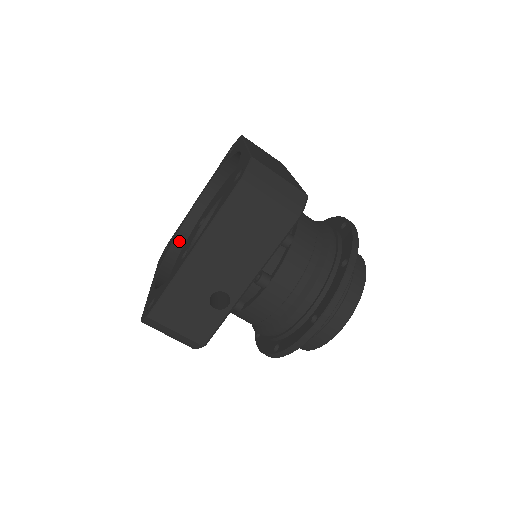
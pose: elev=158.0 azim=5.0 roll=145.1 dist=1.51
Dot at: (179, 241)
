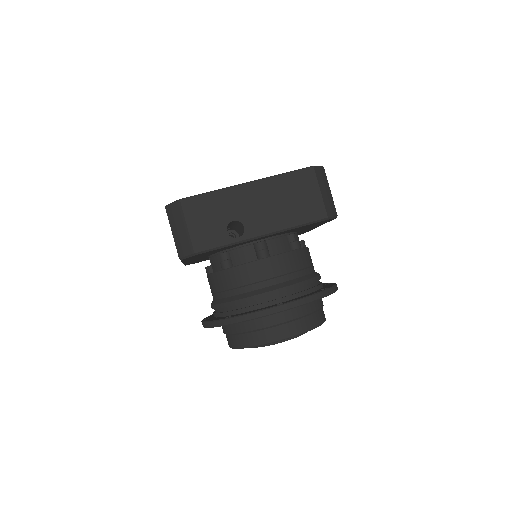
Dot at: occluded
